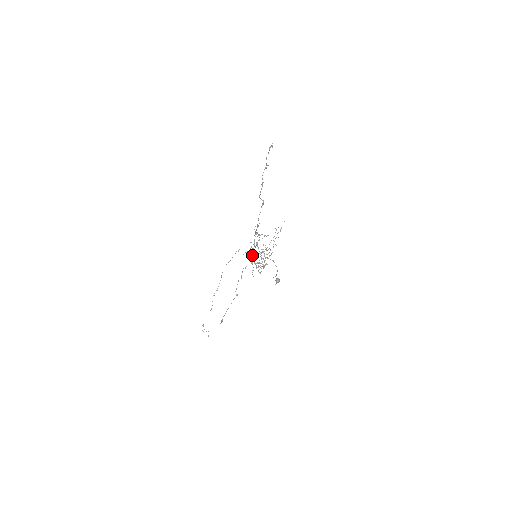
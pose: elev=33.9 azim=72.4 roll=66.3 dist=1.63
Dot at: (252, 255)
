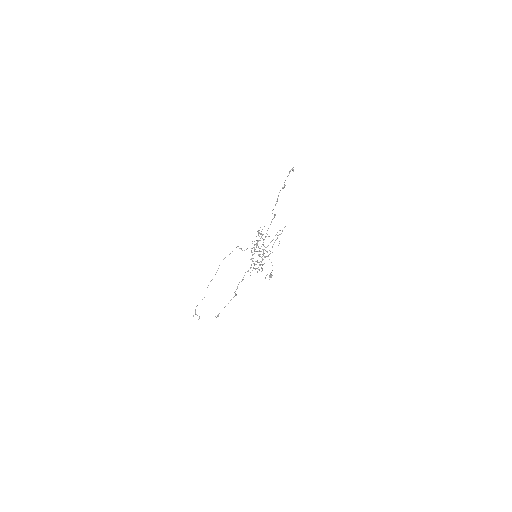
Dot at: (251, 252)
